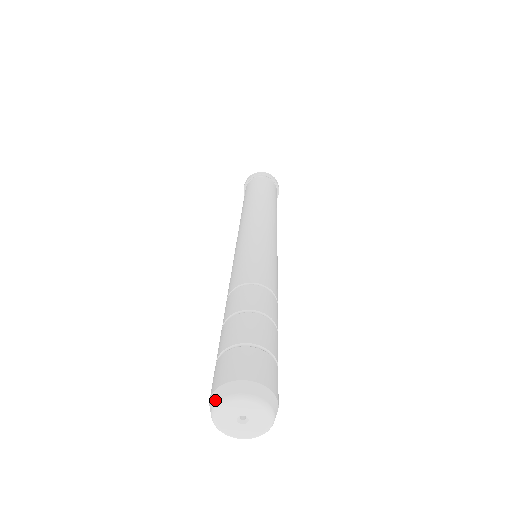
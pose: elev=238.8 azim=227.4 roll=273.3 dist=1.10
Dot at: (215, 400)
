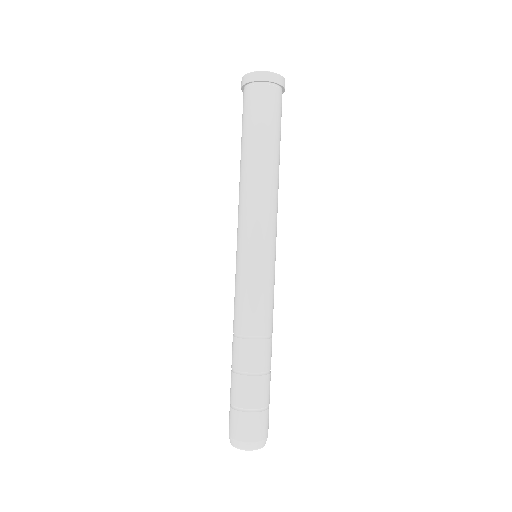
Dot at: (231, 443)
